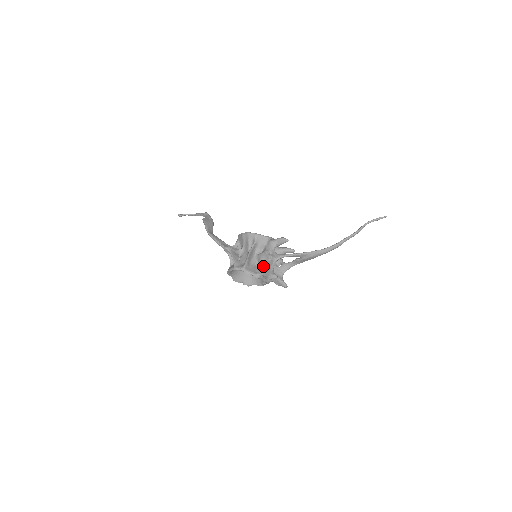
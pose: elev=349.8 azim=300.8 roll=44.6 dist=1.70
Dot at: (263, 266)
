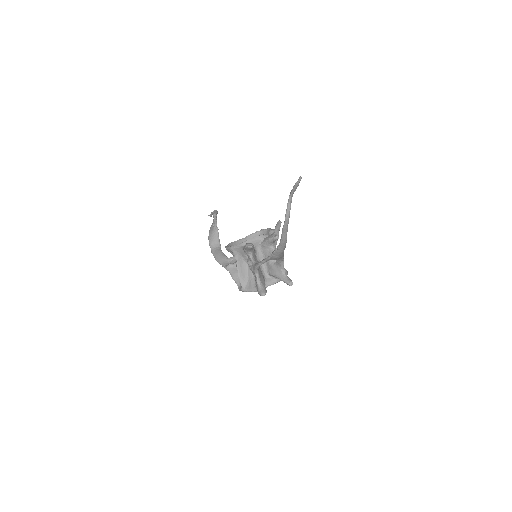
Dot at: (255, 279)
